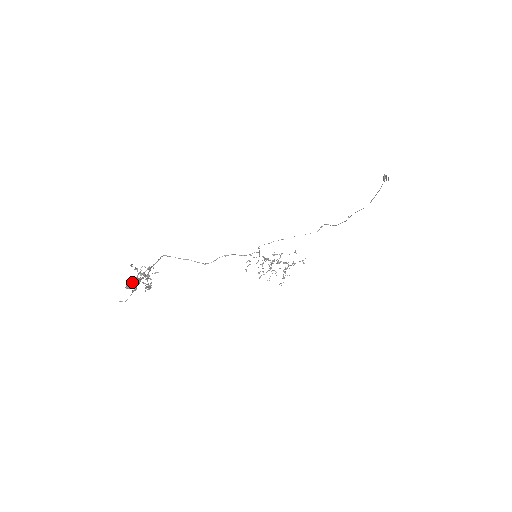
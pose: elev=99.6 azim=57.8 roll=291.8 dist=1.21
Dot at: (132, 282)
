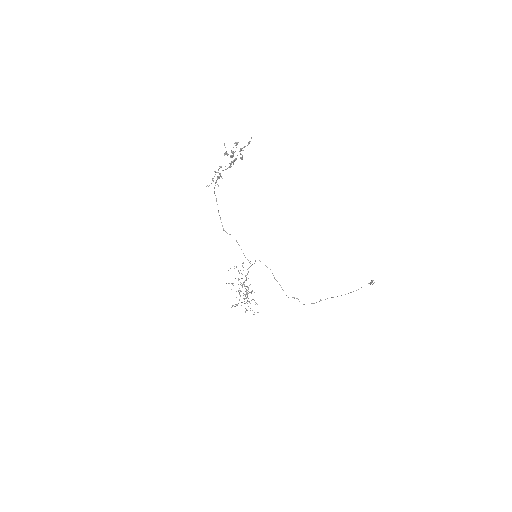
Dot at: (228, 154)
